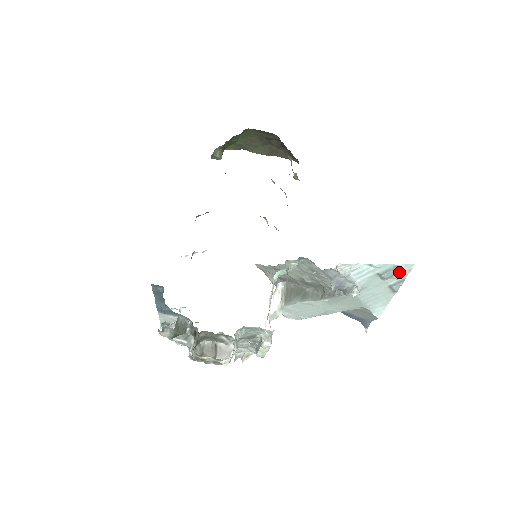
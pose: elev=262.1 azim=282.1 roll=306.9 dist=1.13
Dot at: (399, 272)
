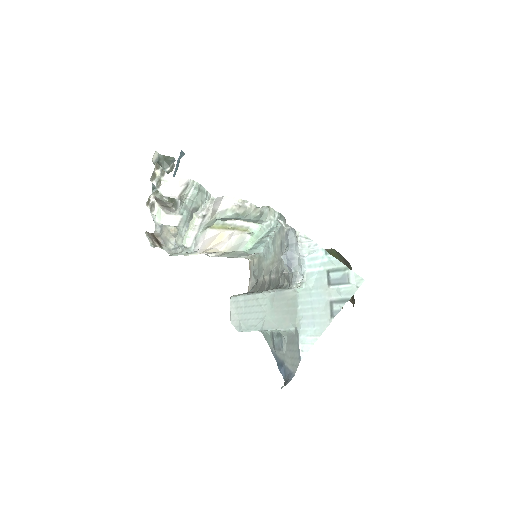
Dot at: (346, 281)
